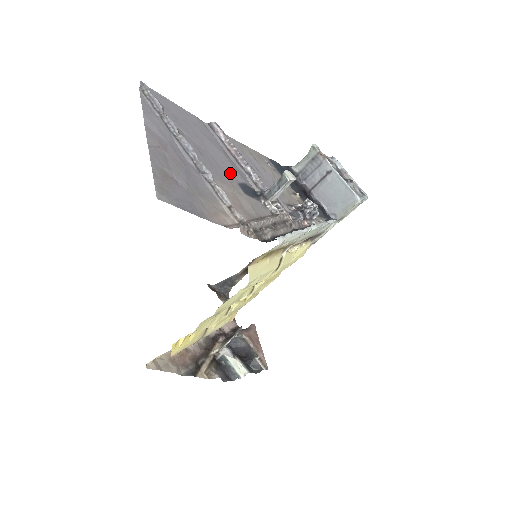
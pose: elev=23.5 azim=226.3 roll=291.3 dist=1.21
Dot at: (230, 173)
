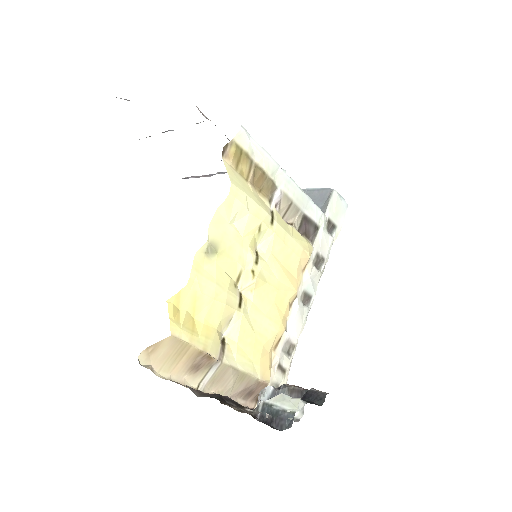
Dot at: occluded
